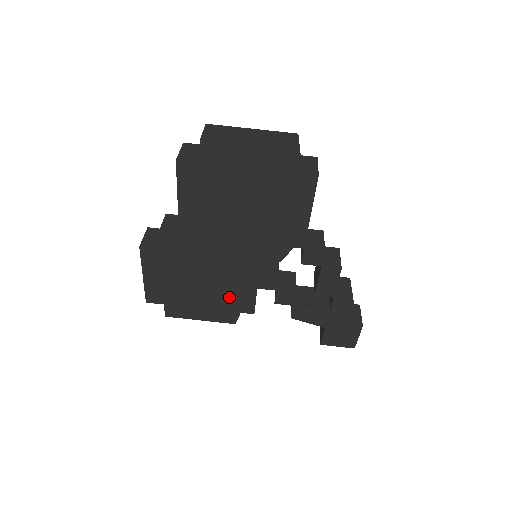
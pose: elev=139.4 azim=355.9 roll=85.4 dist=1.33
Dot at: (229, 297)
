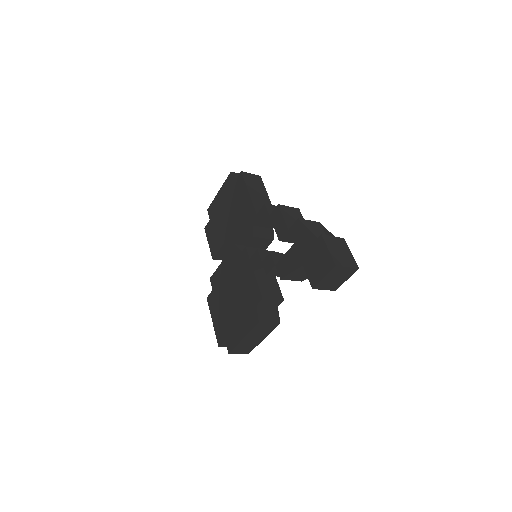
Dot at: (246, 296)
